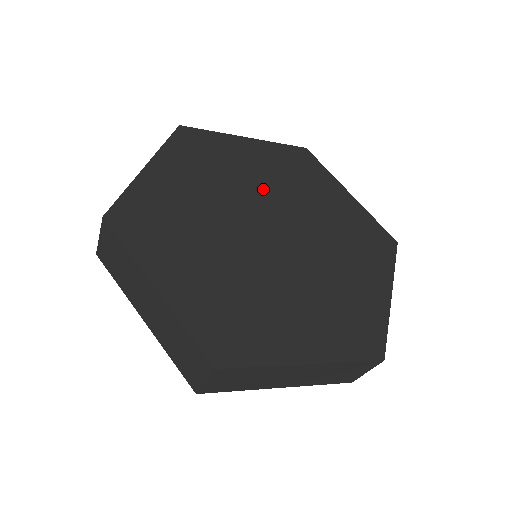
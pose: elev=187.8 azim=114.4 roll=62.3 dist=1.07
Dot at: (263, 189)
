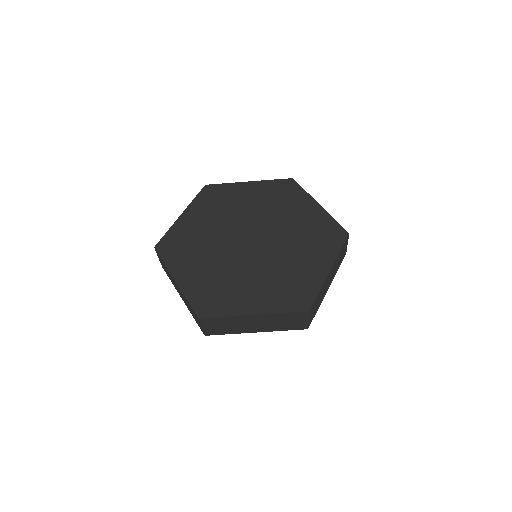
Dot at: (252, 214)
